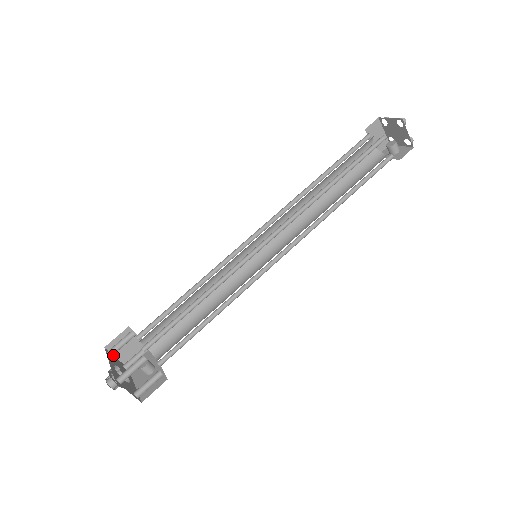
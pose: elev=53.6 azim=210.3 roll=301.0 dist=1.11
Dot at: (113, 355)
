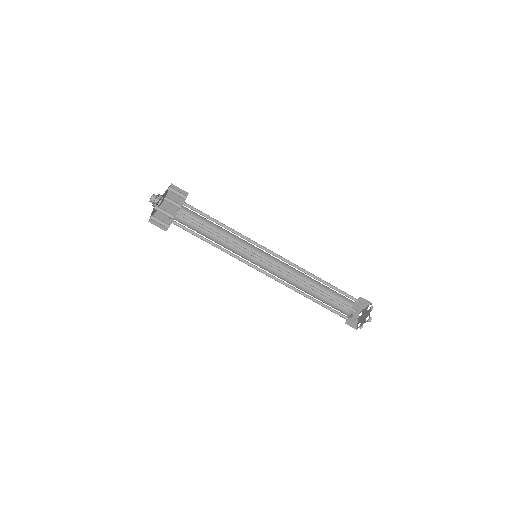
Dot at: occluded
